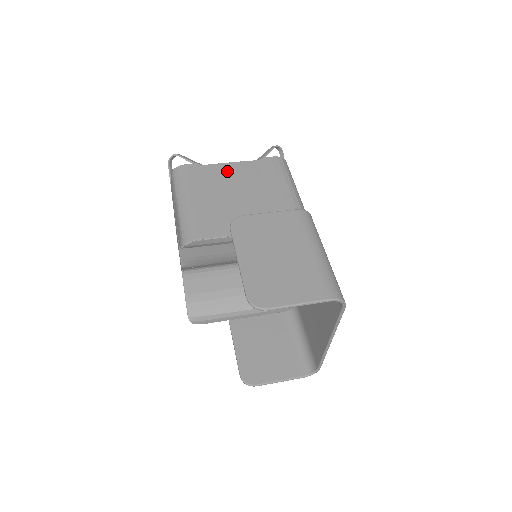
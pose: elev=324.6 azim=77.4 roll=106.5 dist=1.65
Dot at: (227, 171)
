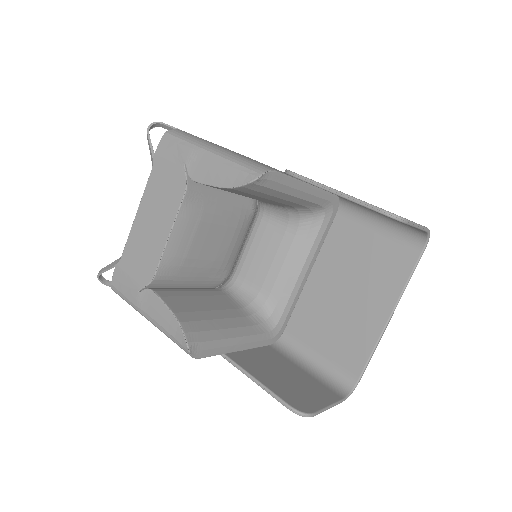
Dot at: occluded
